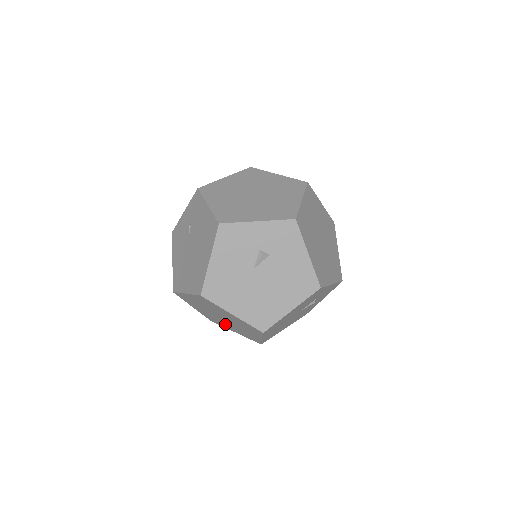
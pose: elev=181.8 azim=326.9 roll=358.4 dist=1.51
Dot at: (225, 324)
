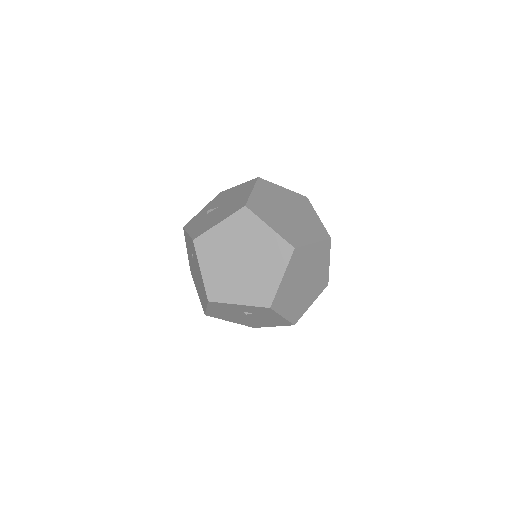
Dot at: occluded
